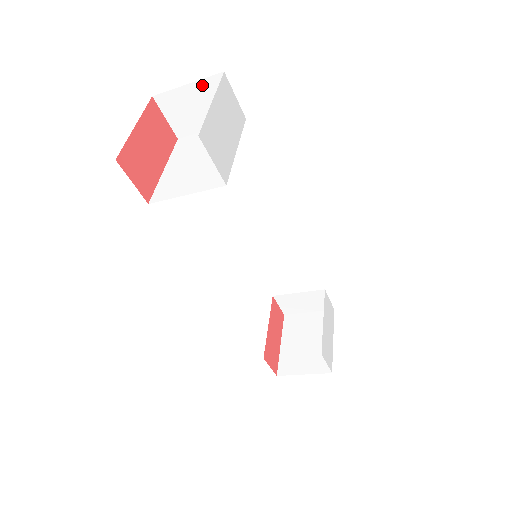
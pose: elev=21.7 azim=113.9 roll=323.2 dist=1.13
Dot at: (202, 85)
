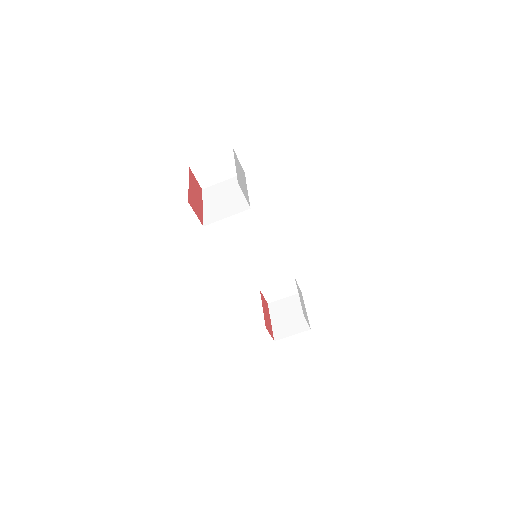
Dot at: (220, 157)
